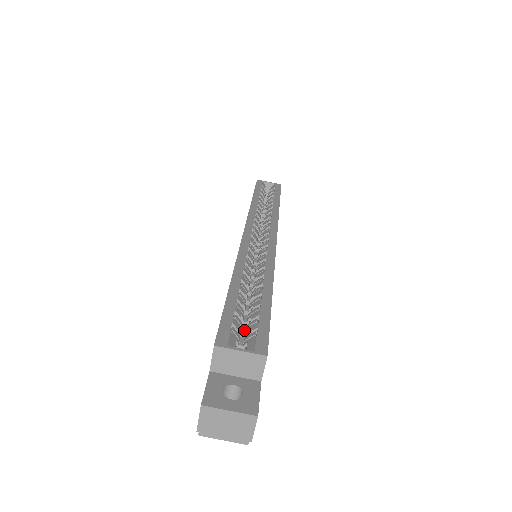
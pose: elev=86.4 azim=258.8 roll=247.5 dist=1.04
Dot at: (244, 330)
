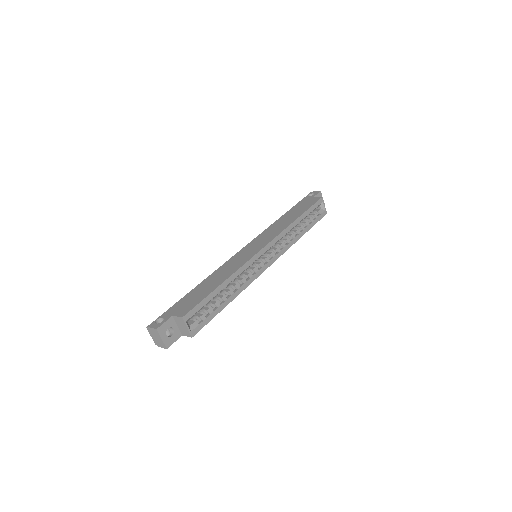
Dot at: occluded
